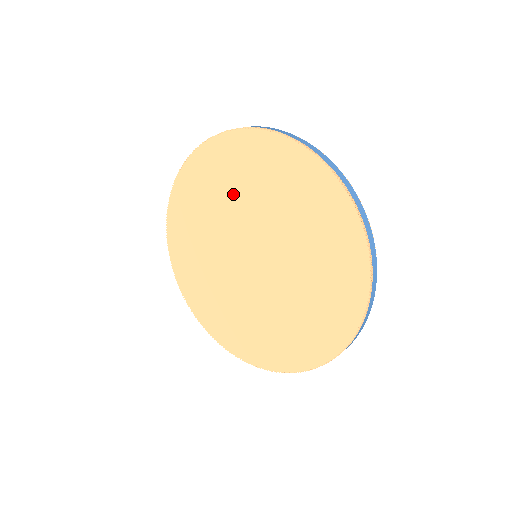
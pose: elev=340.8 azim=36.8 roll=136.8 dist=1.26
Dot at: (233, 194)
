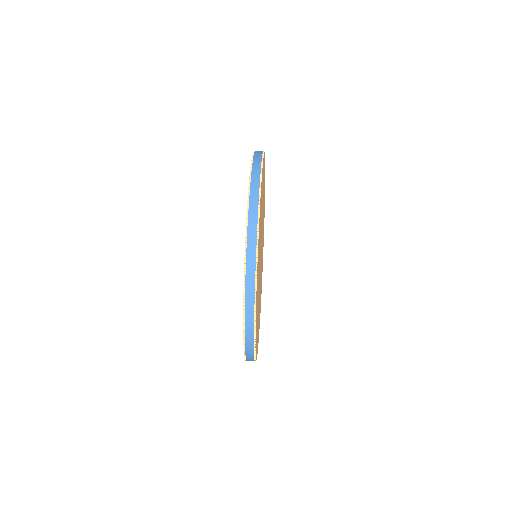
Dot at: occluded
